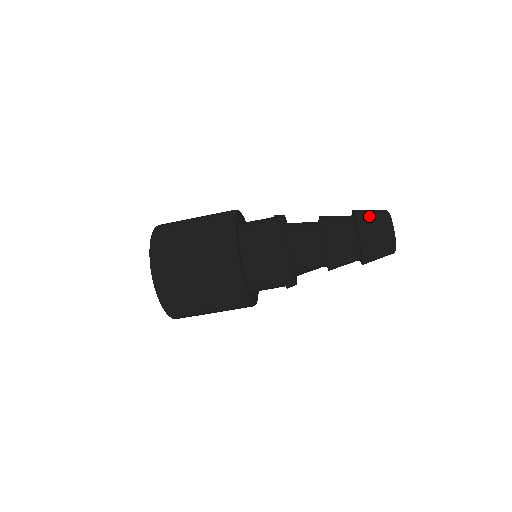
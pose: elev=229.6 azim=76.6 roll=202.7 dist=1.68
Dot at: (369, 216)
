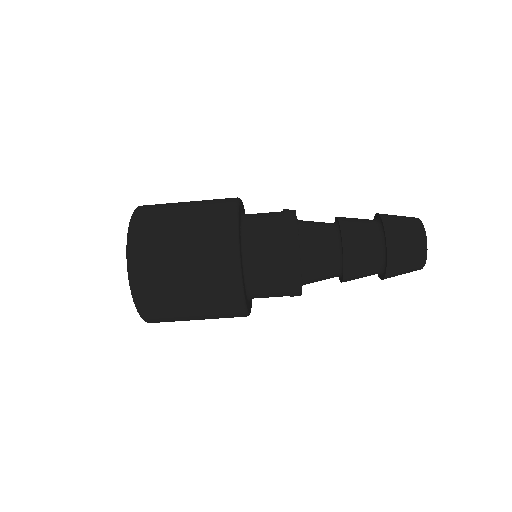
Dot at: (396, 217)
